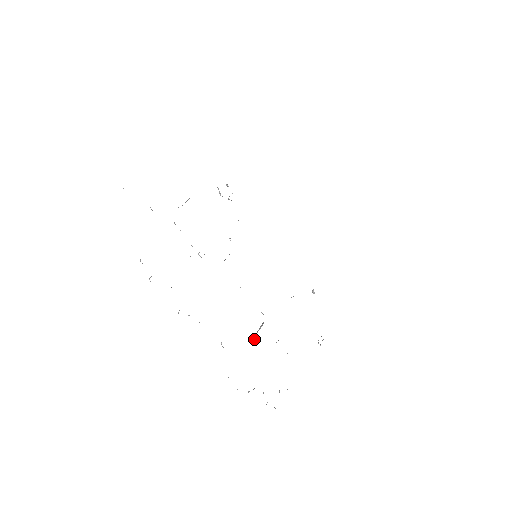
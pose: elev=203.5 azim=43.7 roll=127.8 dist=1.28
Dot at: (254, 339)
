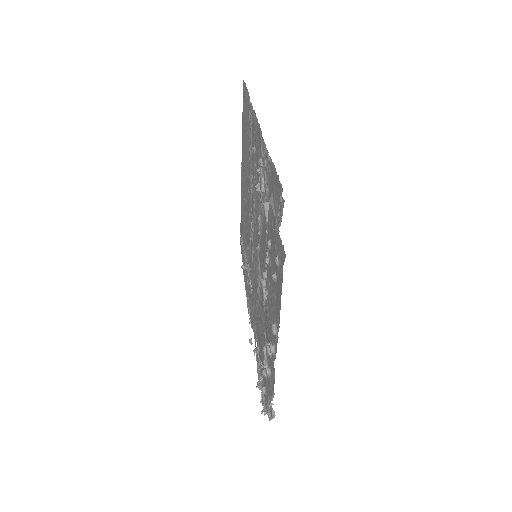
Dot at: occluded
